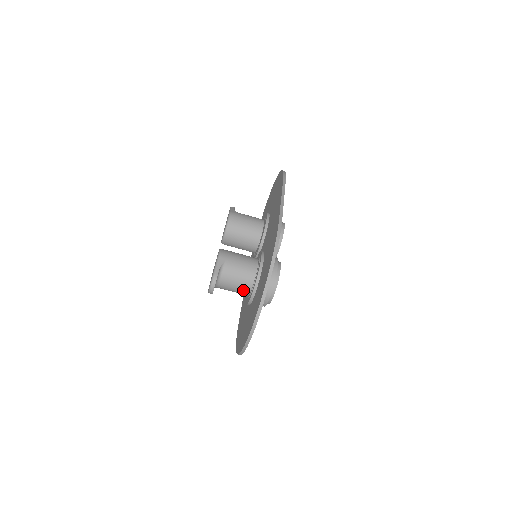
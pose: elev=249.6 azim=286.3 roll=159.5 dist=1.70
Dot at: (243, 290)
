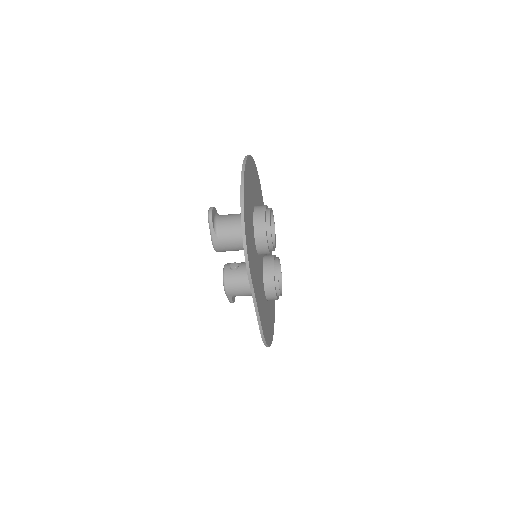
Dot at: occluded
